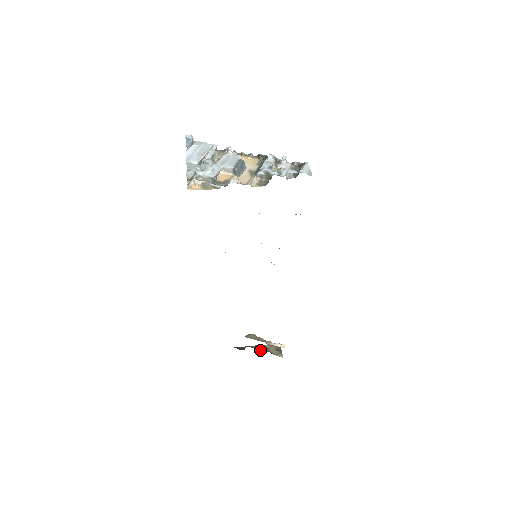
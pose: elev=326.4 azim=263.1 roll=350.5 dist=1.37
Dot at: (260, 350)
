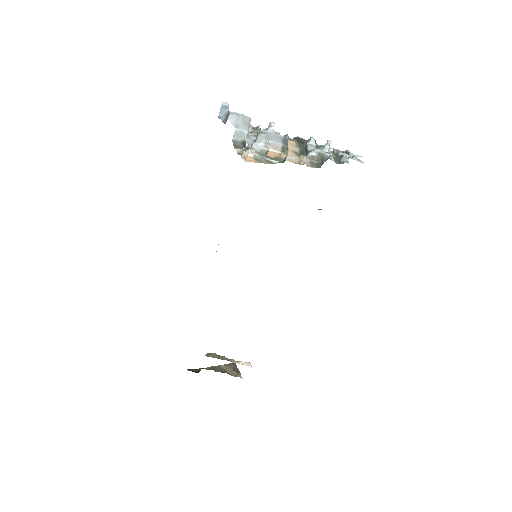
Dot at: (216, 371)
